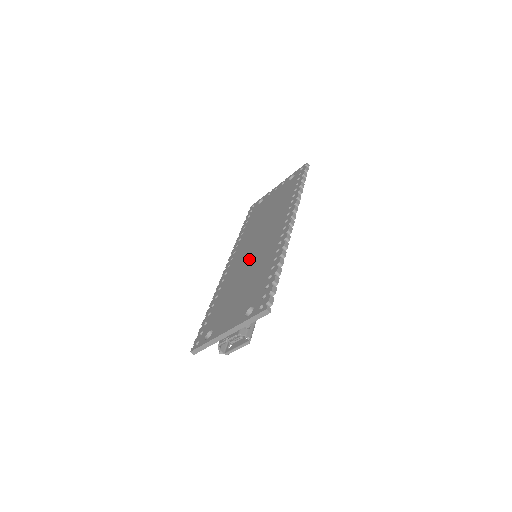
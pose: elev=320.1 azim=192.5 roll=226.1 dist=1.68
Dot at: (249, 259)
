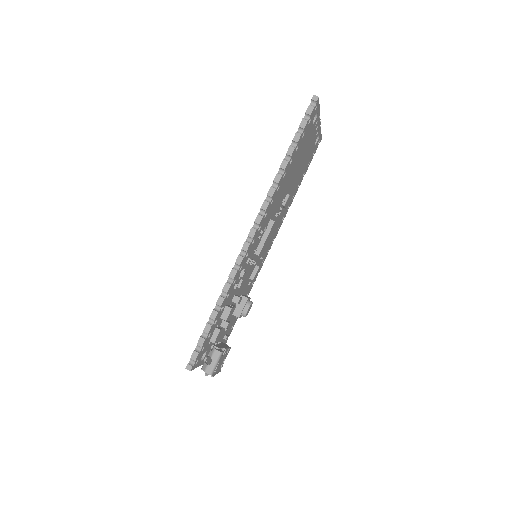
Dot at: occluded
